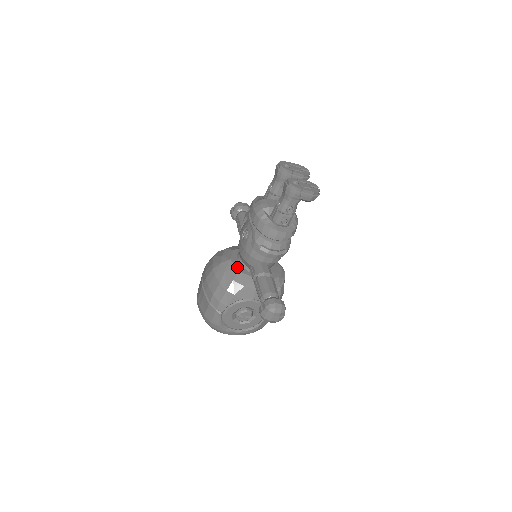
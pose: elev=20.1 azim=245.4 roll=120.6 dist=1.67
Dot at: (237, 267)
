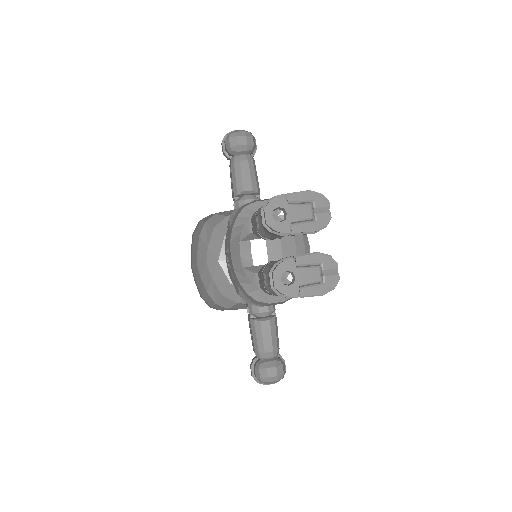
Dot at: (227, 276)
